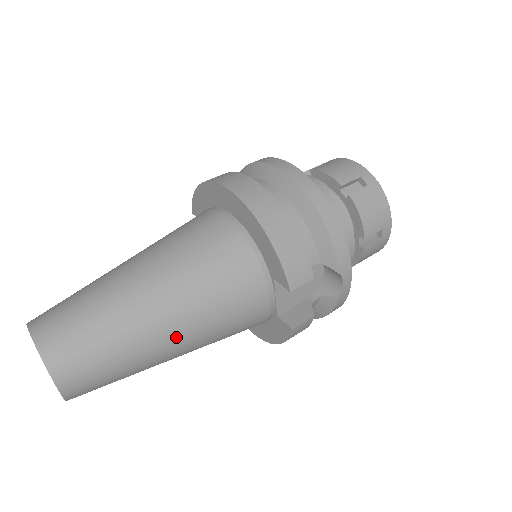
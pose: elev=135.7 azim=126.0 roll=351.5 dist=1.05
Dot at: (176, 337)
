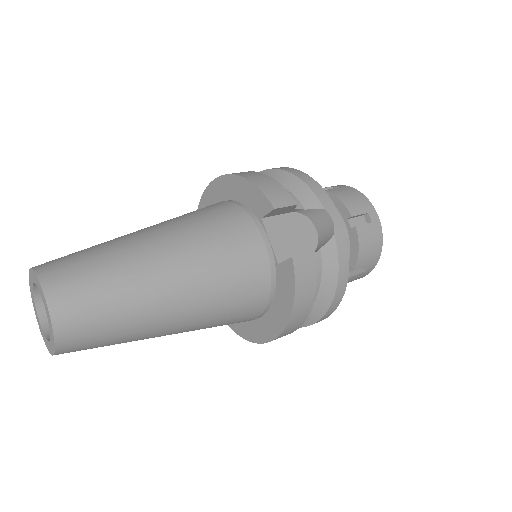
Dot at: (170, 264)
